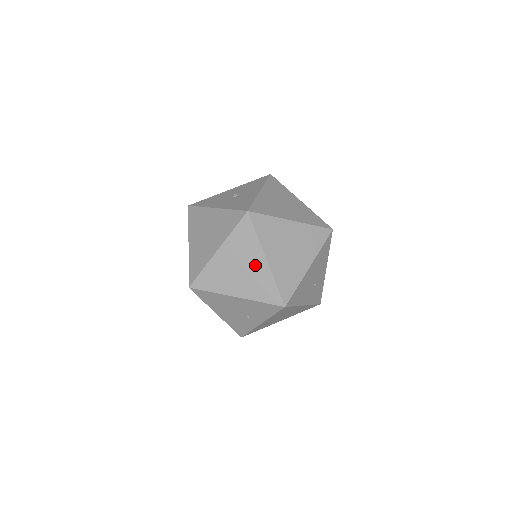
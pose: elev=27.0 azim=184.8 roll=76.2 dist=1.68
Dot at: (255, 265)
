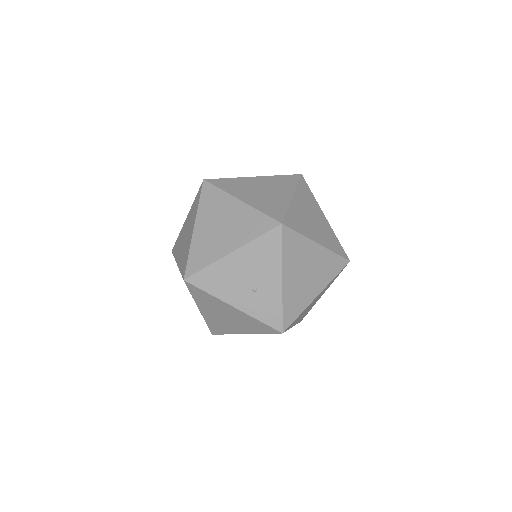
Dot at: (190, 233)
